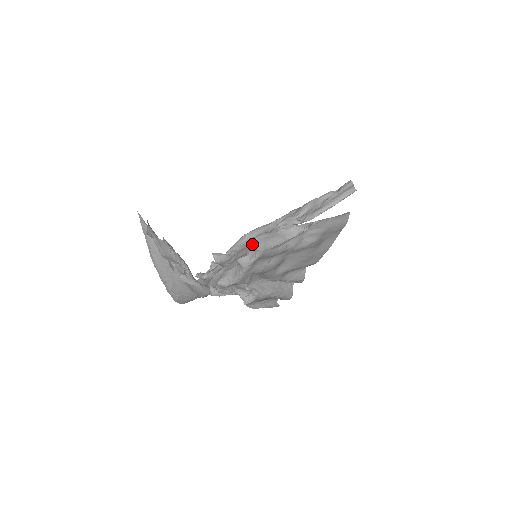
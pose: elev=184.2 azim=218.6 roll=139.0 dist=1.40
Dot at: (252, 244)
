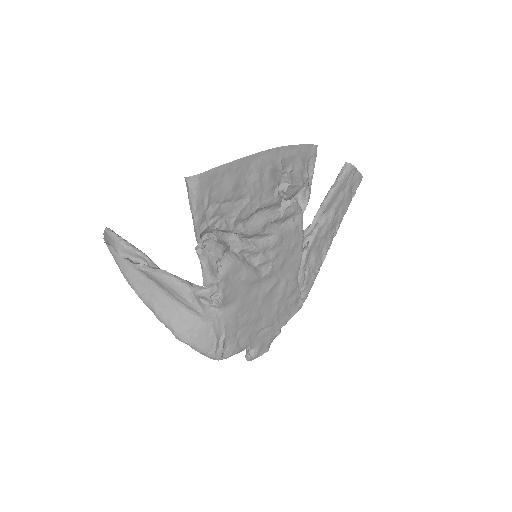
Dot at: occluded
